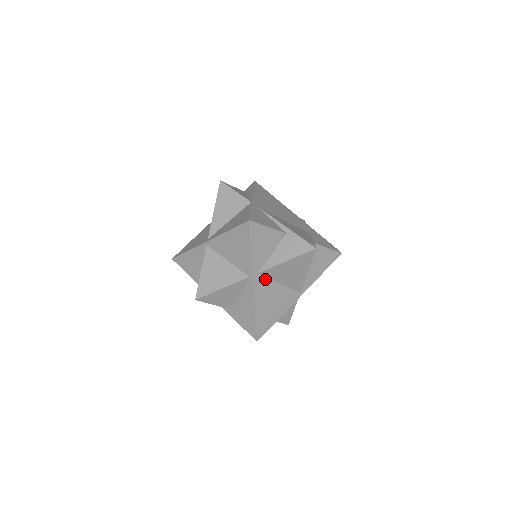
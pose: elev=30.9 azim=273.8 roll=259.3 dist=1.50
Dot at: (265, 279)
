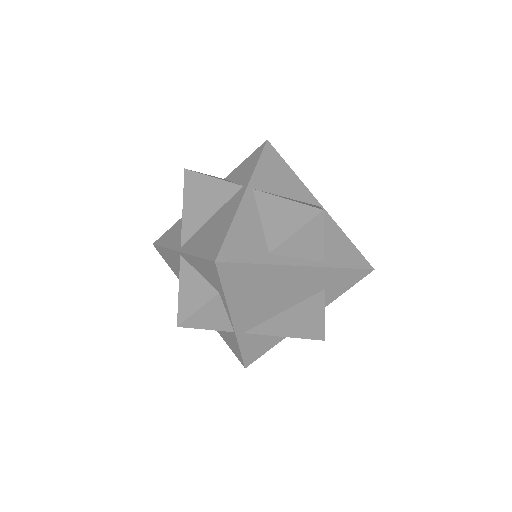
Dot at: occluded
